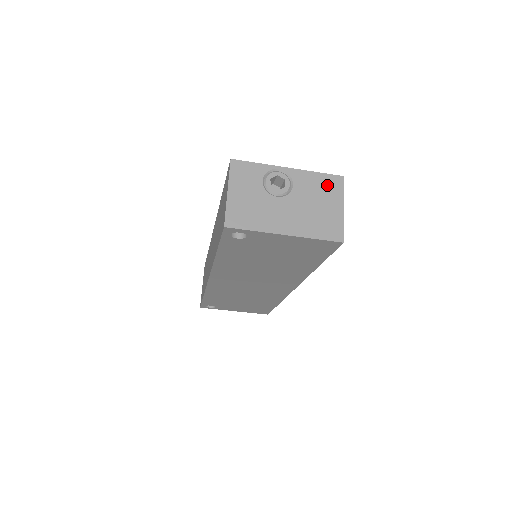
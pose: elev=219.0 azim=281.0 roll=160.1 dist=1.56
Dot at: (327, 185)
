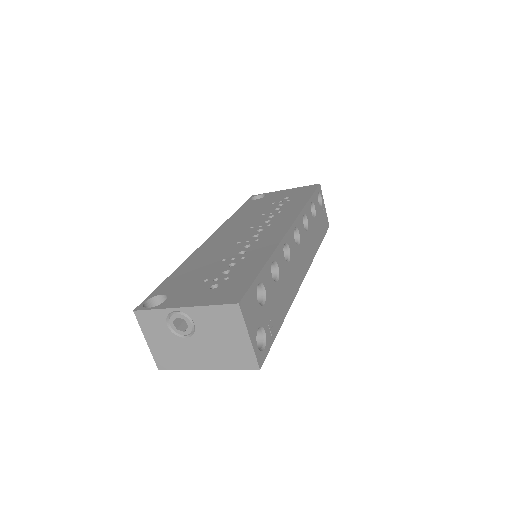
Dot at: (225, 317)
